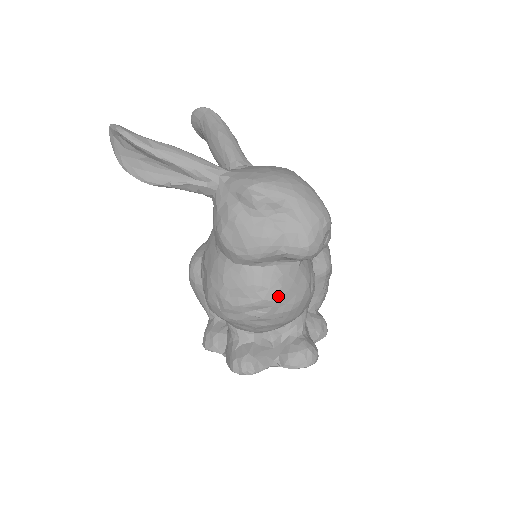
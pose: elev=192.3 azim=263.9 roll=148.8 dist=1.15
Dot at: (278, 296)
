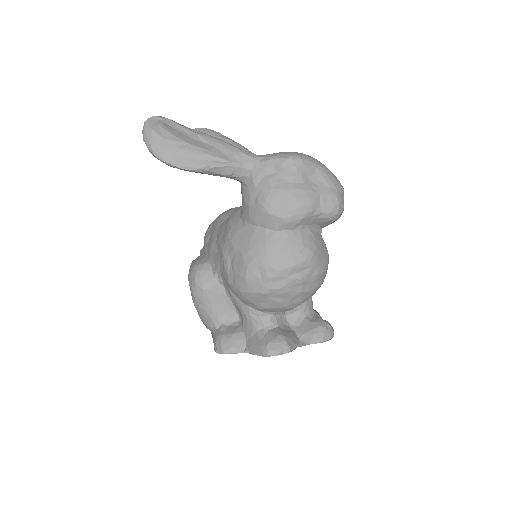
Dot at: (315, 256)
